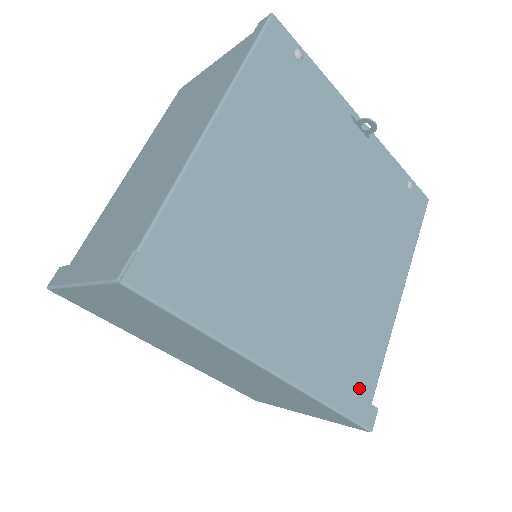
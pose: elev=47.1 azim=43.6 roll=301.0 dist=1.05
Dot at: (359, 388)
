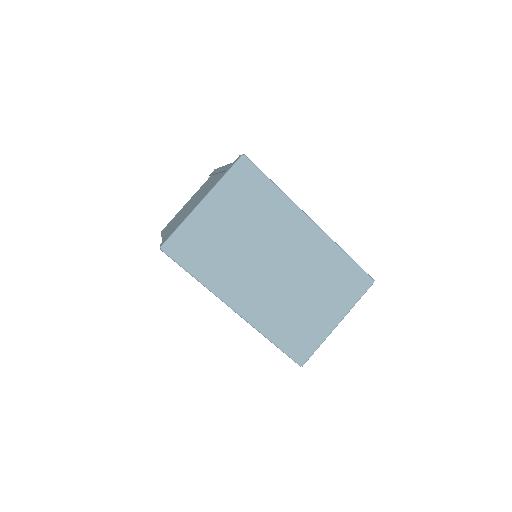
Dot at: occluded
